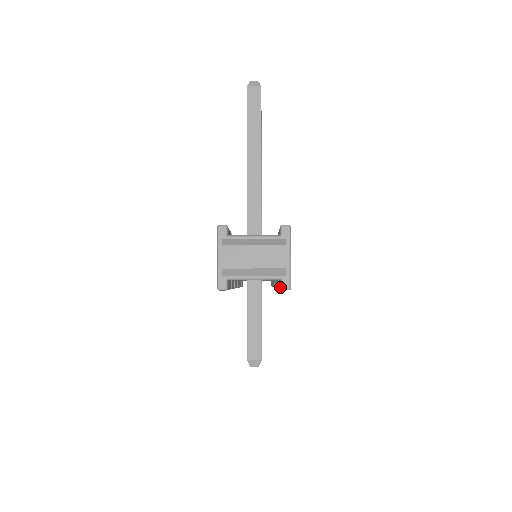
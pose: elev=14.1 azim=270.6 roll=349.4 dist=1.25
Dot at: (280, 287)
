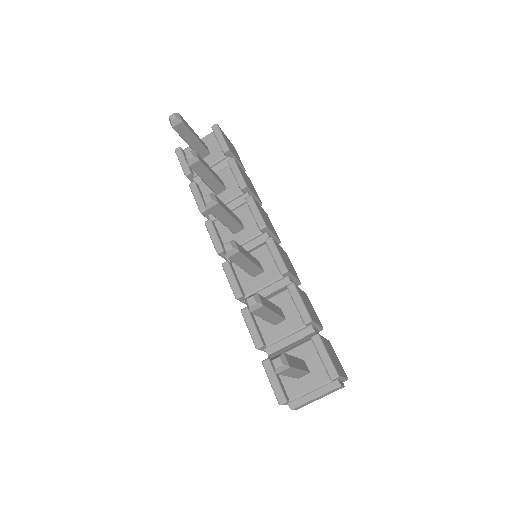
Dot at: (212, 129)
